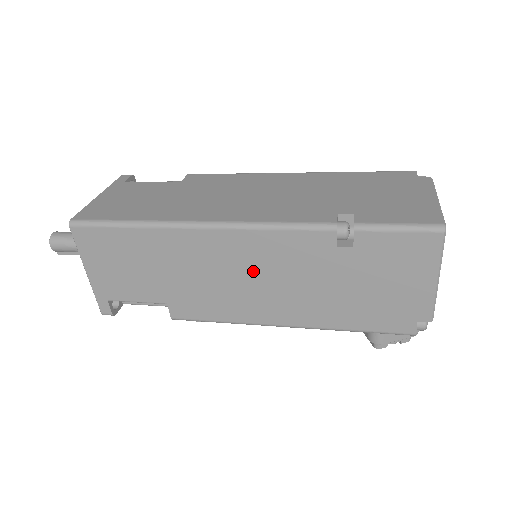
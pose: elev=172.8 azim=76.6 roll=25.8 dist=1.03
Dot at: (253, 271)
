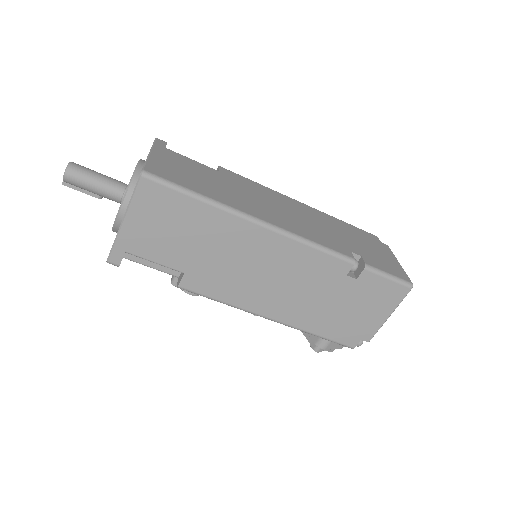
Dot at: (278, 271)
